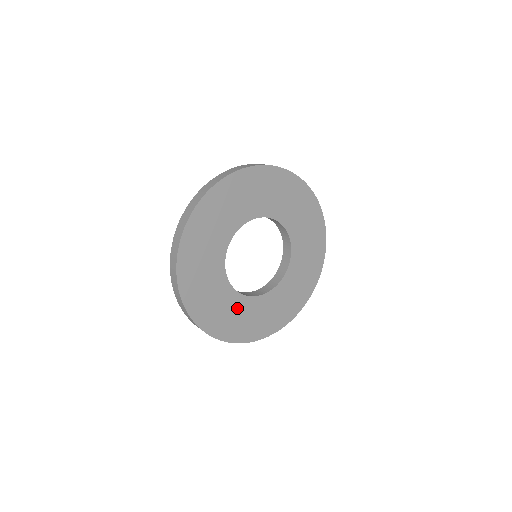
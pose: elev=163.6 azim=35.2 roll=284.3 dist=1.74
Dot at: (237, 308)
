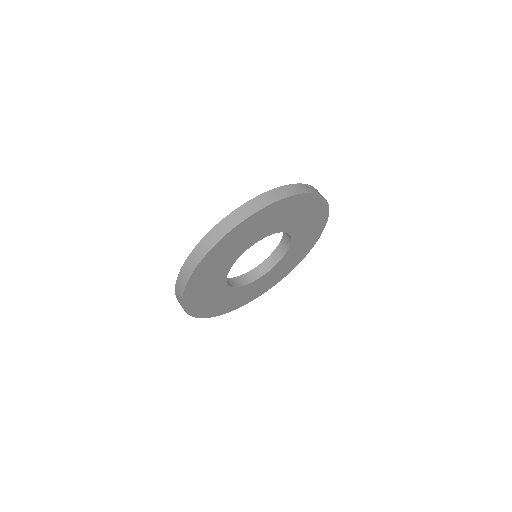
Dot at: (225, 296)
